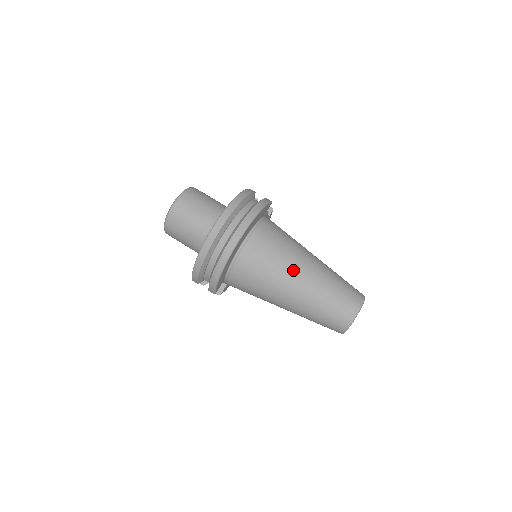
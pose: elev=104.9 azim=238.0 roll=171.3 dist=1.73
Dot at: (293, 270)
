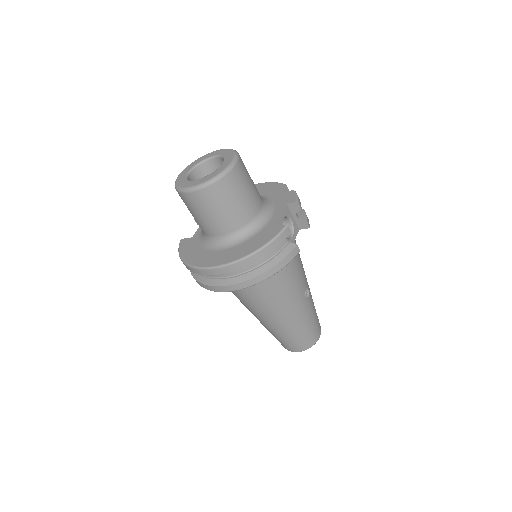
Dot at: (267, 313)
